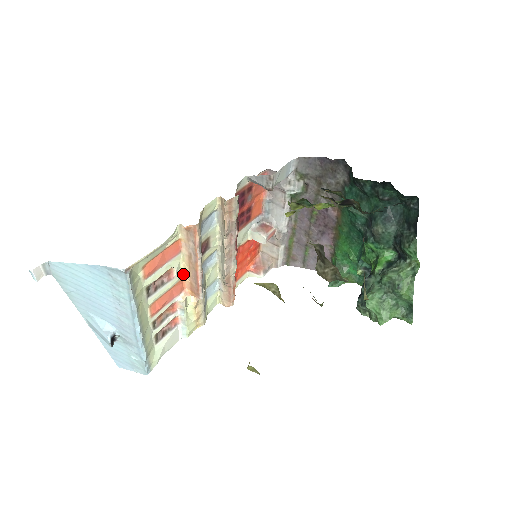
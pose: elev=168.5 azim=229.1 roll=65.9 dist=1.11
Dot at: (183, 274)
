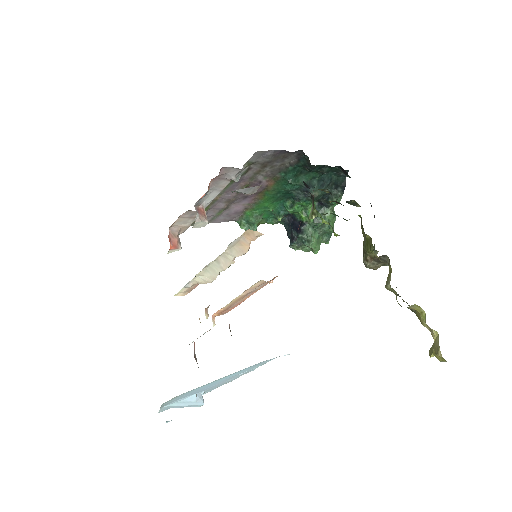
Dot at: occluded
